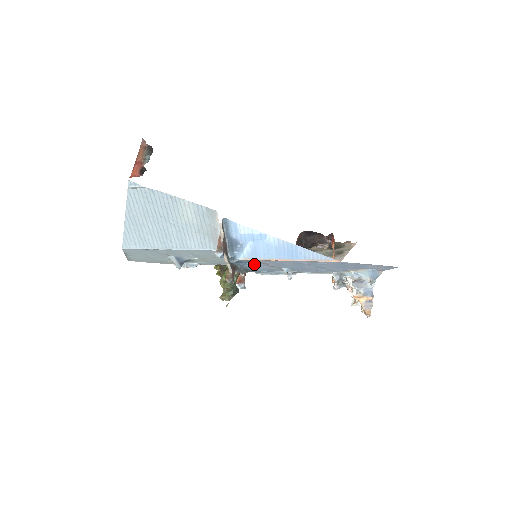
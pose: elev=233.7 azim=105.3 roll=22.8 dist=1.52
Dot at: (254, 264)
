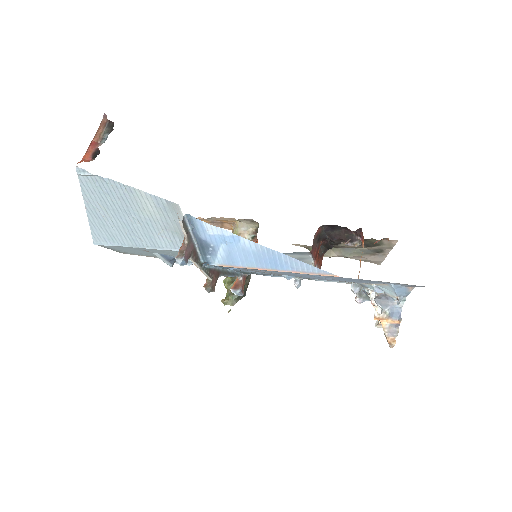
Dot at: (241, 269)
